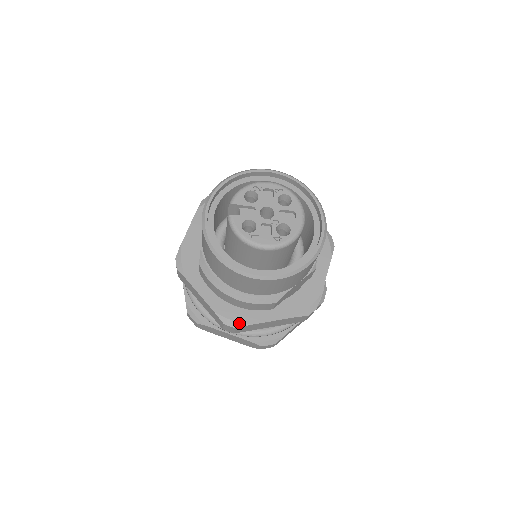
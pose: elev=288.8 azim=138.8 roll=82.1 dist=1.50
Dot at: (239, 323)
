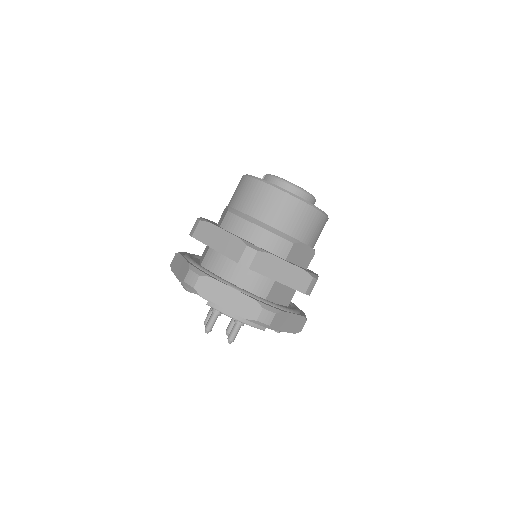
Dot at: (261, 249)
